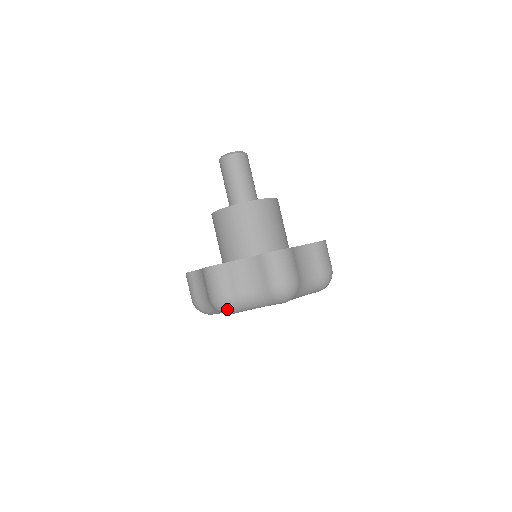
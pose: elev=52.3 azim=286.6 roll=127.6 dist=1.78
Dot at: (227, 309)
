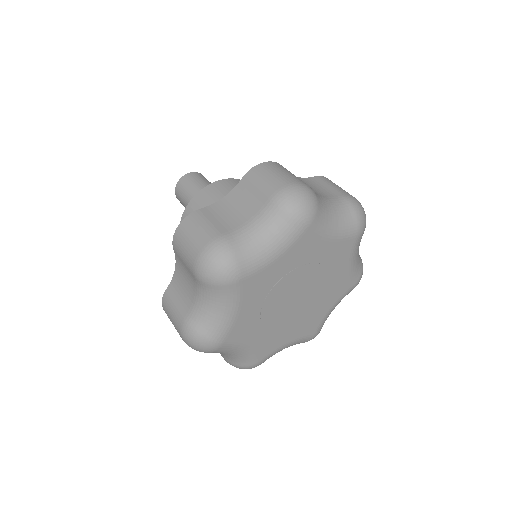
Dot at: (197, 342)
